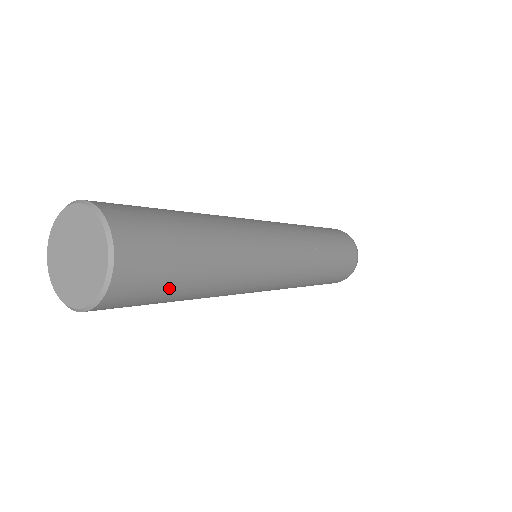
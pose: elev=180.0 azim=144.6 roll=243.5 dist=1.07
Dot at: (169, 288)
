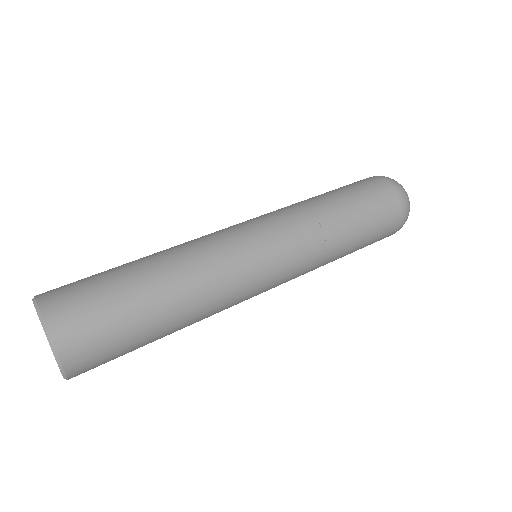
Dot at: (131, 348)
